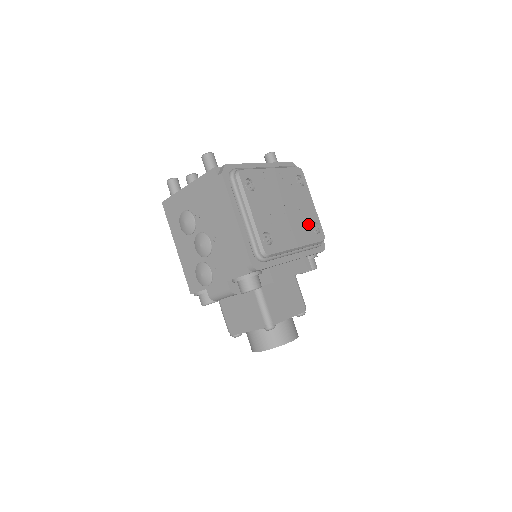
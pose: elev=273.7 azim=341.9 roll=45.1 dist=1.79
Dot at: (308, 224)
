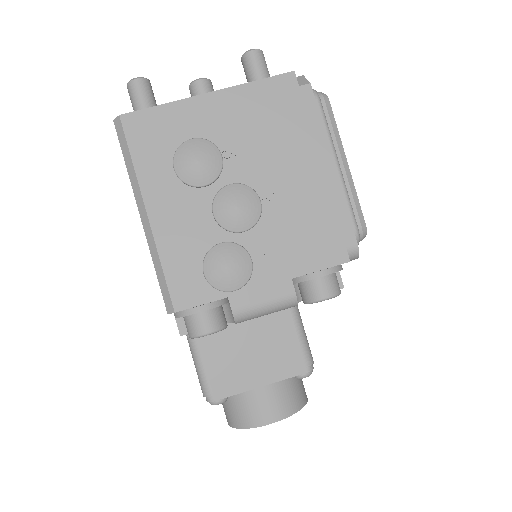
Dot at: occluded
